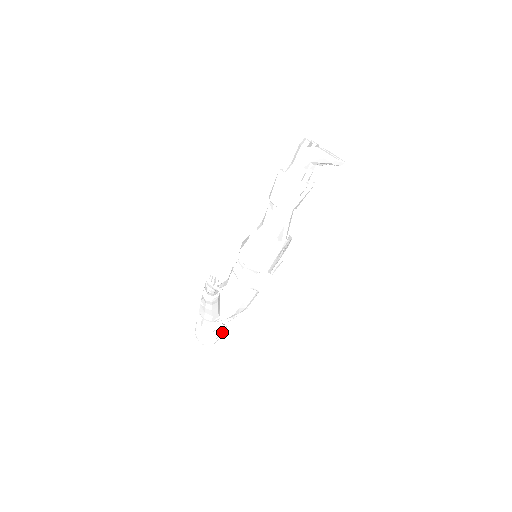
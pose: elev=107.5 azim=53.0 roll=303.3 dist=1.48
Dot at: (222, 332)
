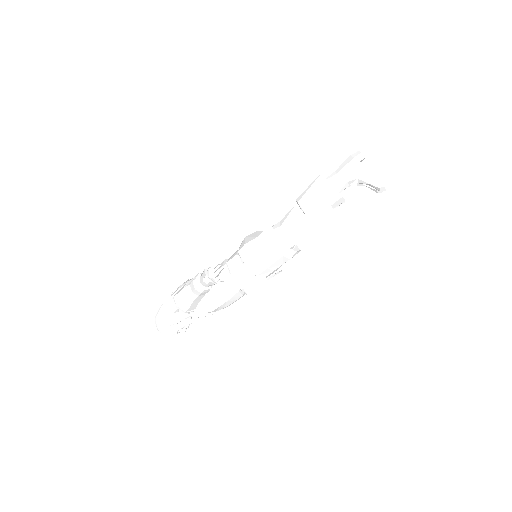
Dot at: (187, 325)
